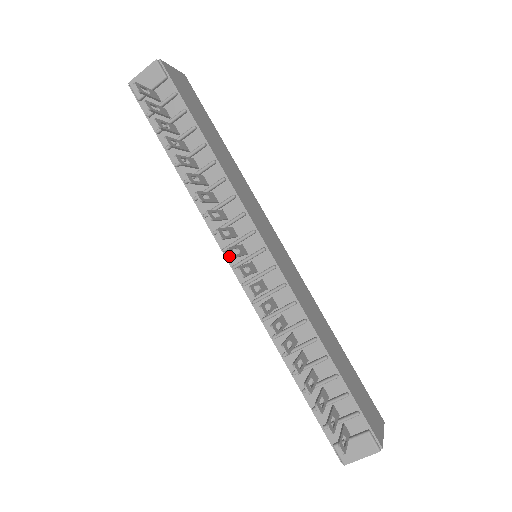
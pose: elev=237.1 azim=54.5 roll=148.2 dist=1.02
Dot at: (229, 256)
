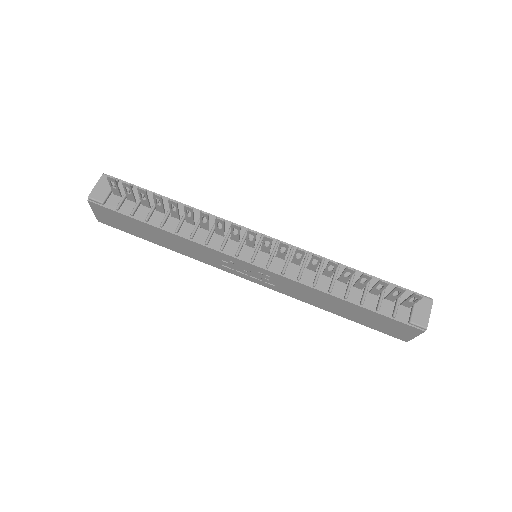
Dot at: (243, 257)
